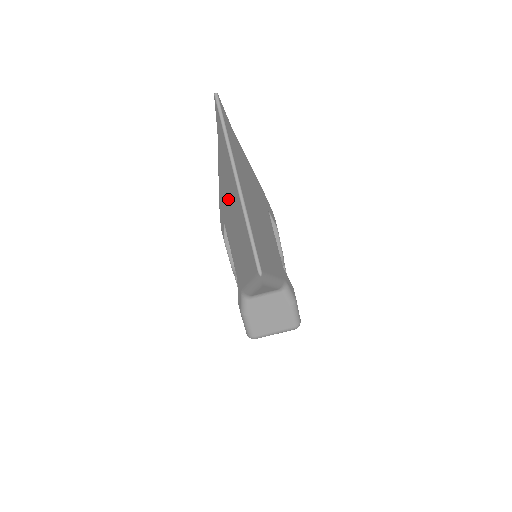
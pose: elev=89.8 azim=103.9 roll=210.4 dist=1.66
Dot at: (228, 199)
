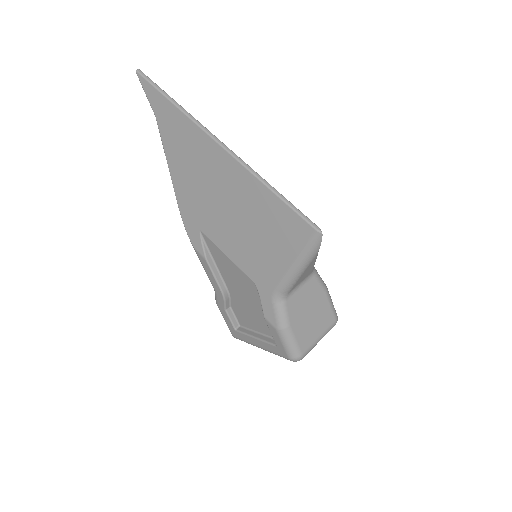
Dot at: (206, 188)
